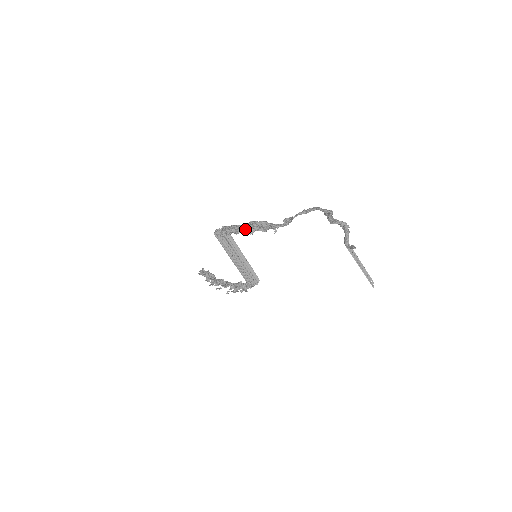
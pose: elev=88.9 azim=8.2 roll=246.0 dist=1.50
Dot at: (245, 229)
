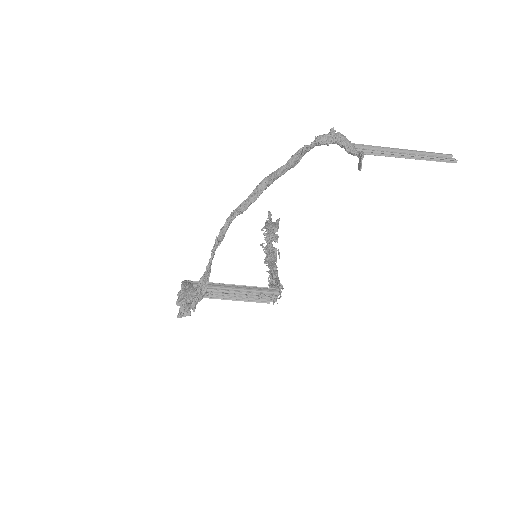
Dot at: (178, 316)
